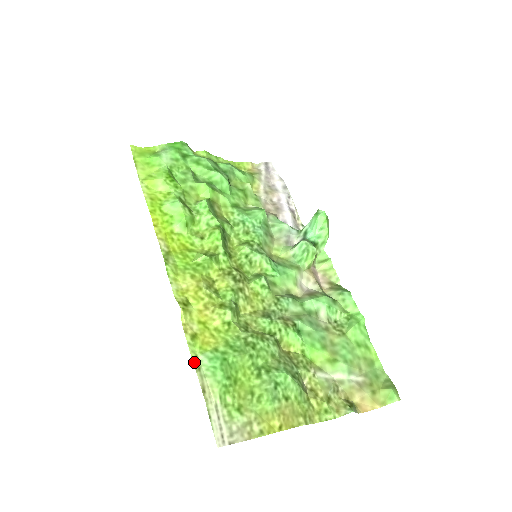
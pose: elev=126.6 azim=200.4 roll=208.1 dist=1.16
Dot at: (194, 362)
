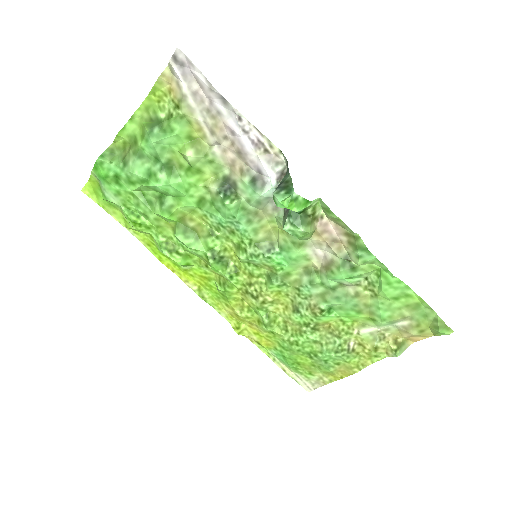
Dot at: (269, 357)
